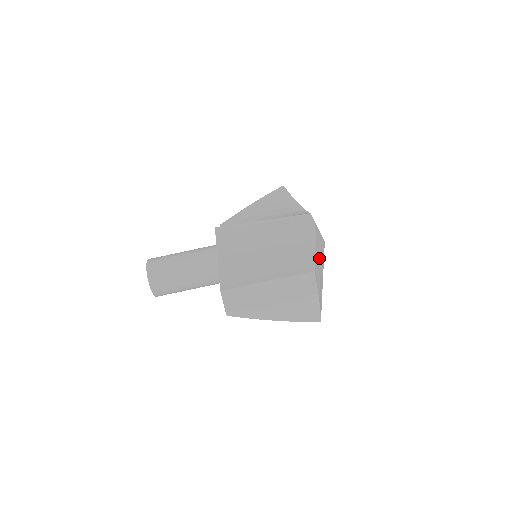
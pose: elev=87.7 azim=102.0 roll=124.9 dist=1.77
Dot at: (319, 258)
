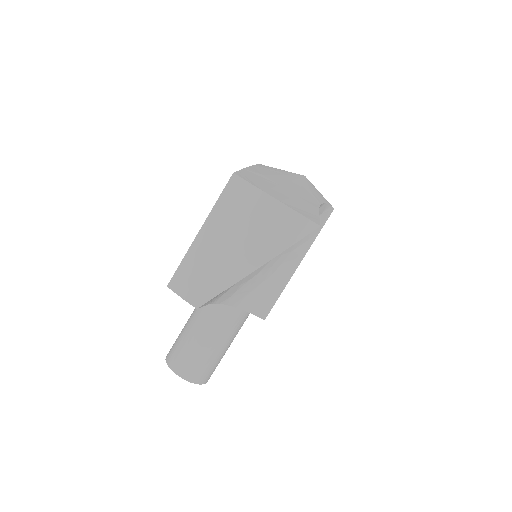
Dot at: (268, 175)
